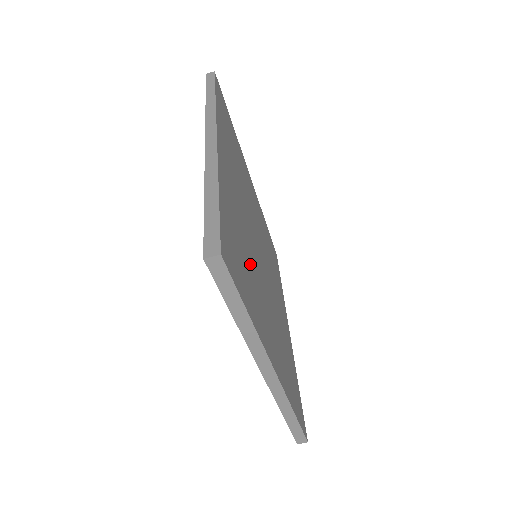
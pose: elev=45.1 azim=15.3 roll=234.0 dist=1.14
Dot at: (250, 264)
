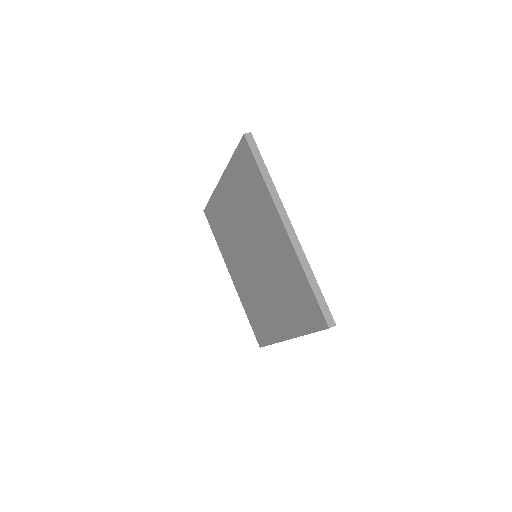
Dot at: occluded
